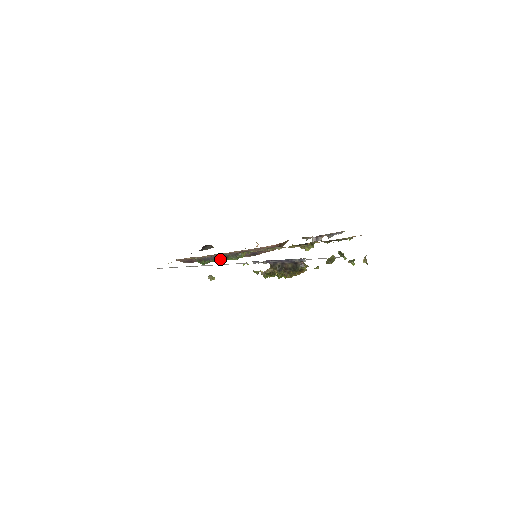
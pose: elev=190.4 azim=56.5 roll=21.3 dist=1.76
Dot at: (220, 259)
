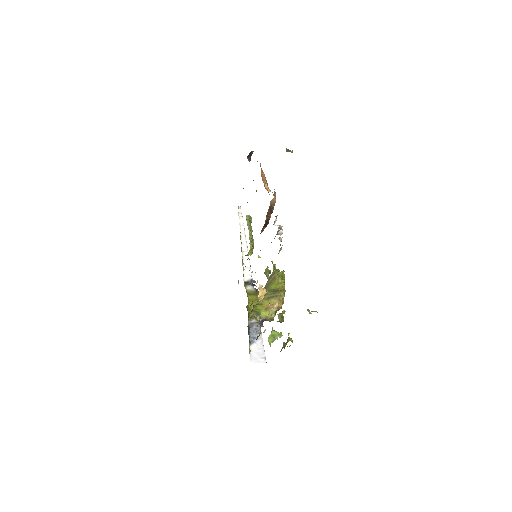
Dot at: occluded
